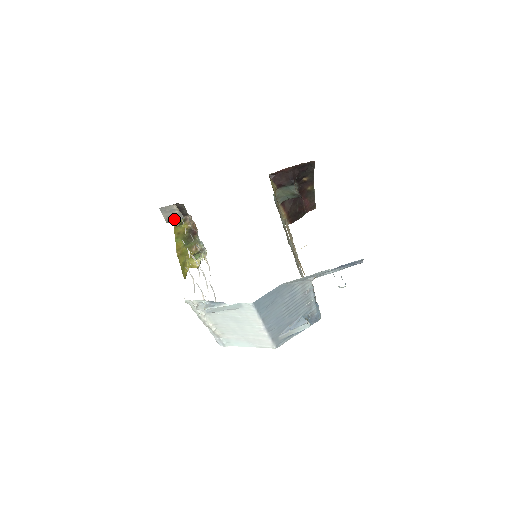
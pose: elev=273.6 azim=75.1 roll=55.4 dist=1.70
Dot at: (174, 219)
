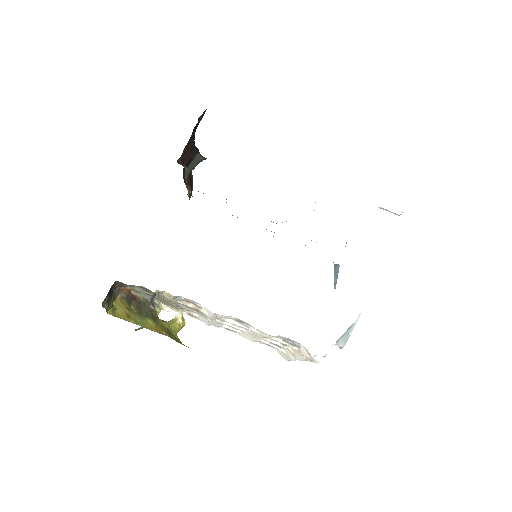
Dot at: occluded
